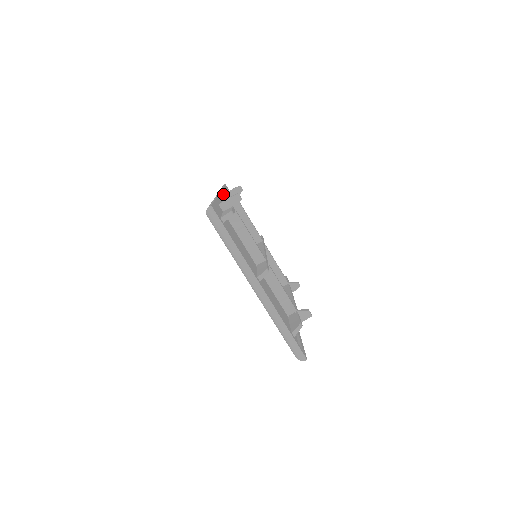
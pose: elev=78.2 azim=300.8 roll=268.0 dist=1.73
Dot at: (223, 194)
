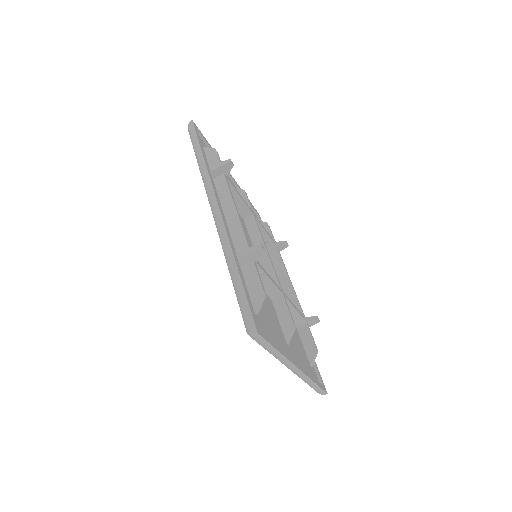
Dot at: (216, 192)
